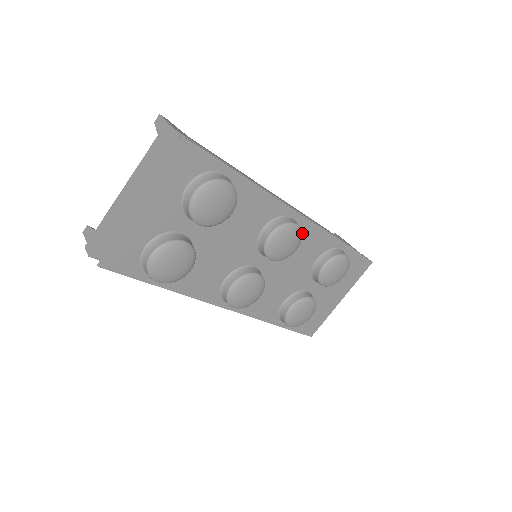
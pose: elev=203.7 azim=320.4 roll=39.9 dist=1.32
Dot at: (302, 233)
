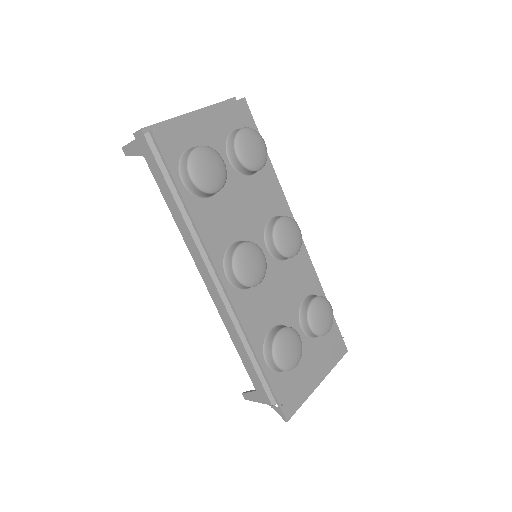
Dot at: (298, 253)
